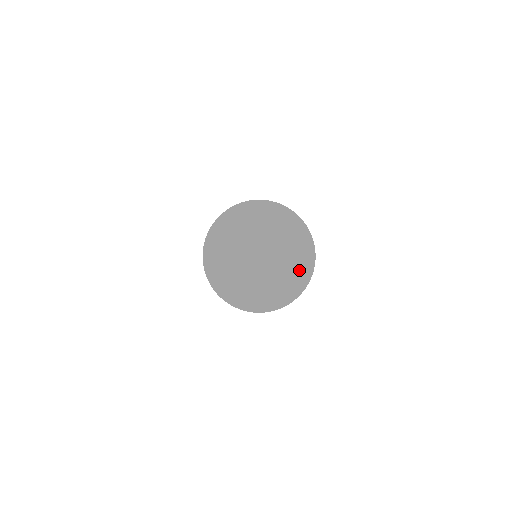
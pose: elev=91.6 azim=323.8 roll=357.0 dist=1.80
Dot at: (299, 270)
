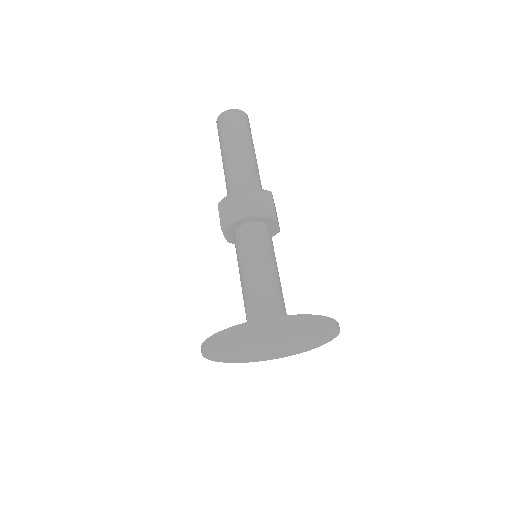
Dot at: (291, 352)
